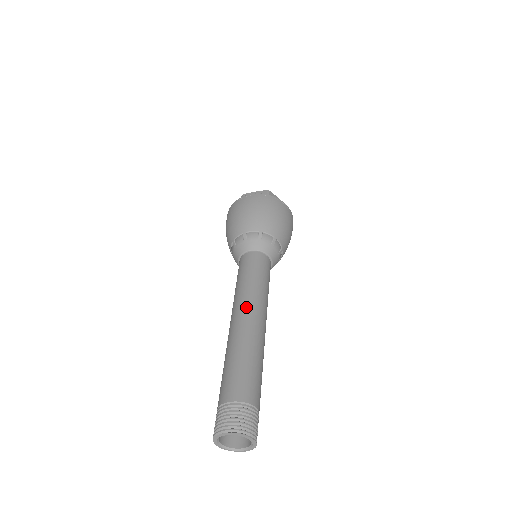
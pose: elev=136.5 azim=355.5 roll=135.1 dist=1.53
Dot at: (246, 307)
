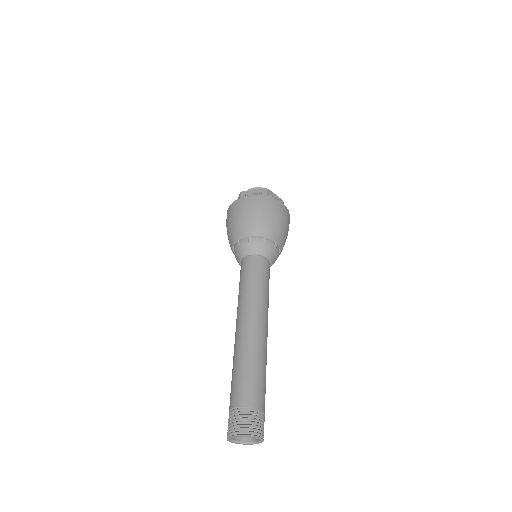
Dot at: (237, 319)
